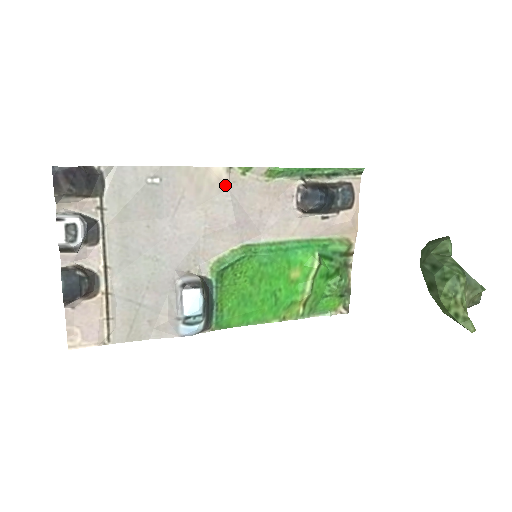
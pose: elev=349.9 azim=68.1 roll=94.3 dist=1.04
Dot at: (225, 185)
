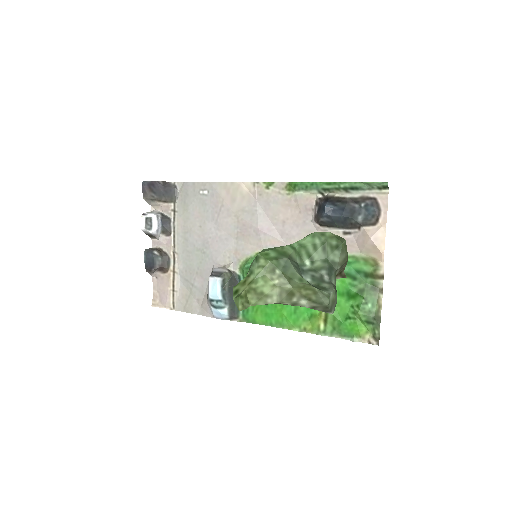
Dot at: (254, 197)
